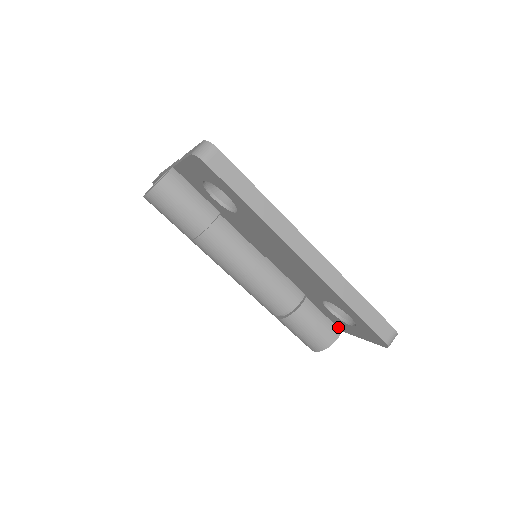
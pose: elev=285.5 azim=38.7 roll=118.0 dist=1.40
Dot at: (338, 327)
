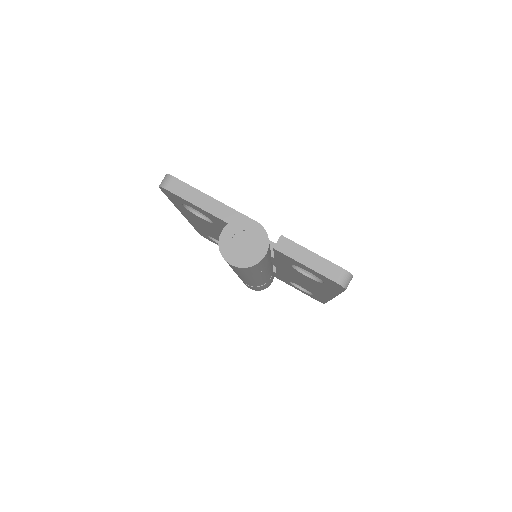
Dot at: (275, 276)
